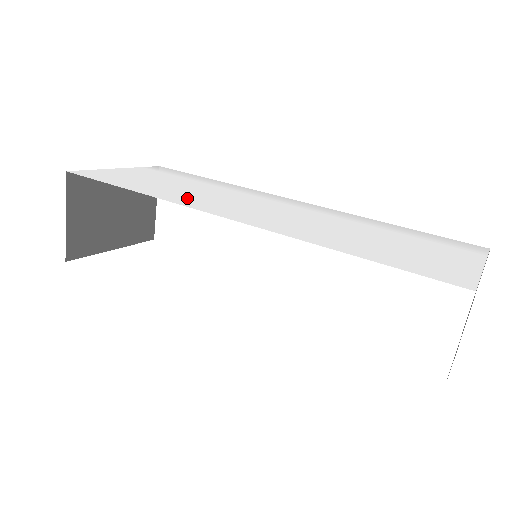
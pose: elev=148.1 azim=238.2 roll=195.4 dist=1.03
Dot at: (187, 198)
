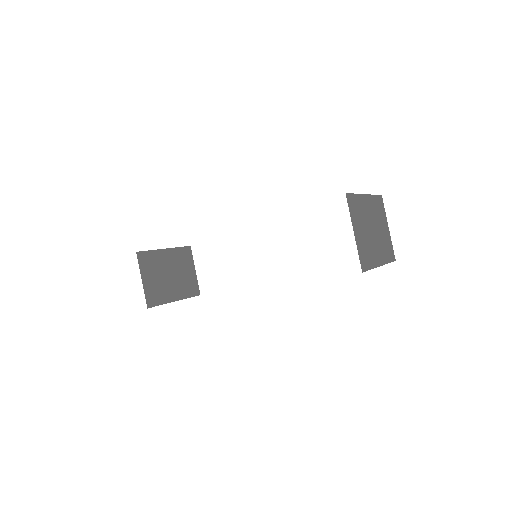
Dot at: occluded
